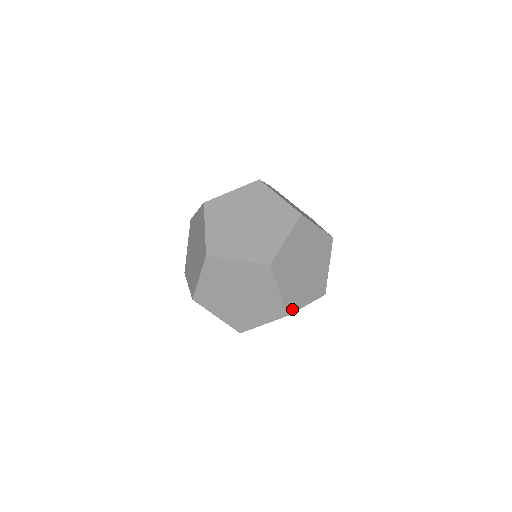
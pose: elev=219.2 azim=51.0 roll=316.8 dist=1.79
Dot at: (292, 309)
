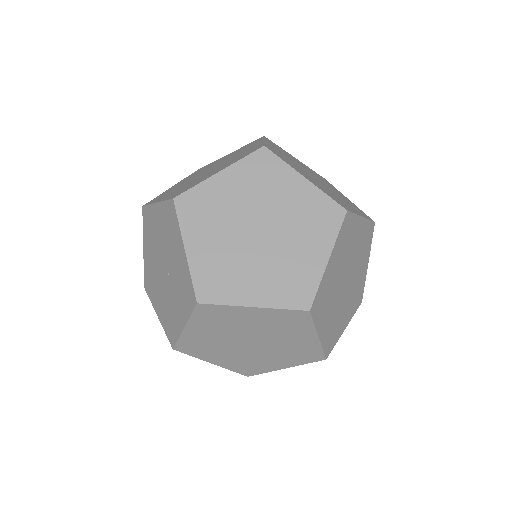
Dot at: (315, 311)
